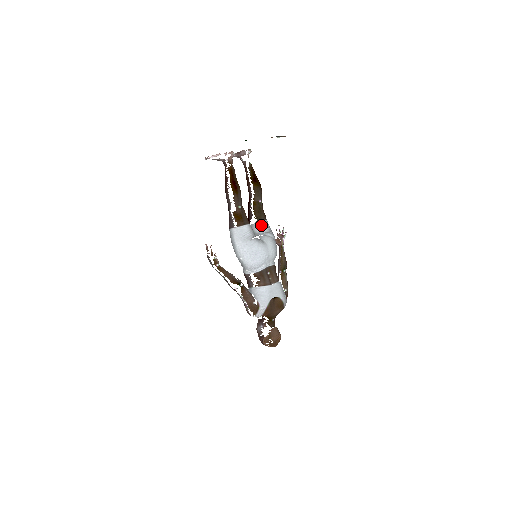
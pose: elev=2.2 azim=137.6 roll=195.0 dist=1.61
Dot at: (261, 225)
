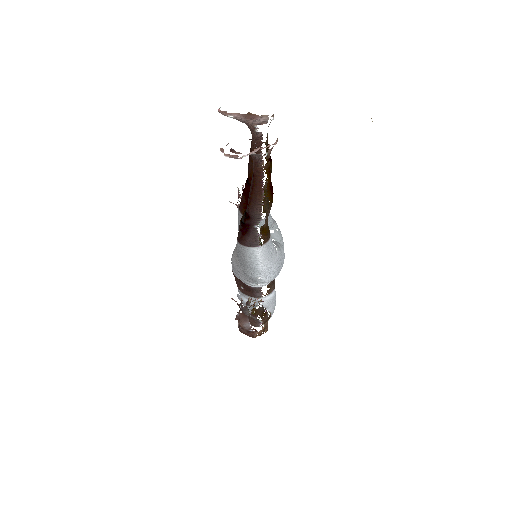
Dot at: (269, 218)
